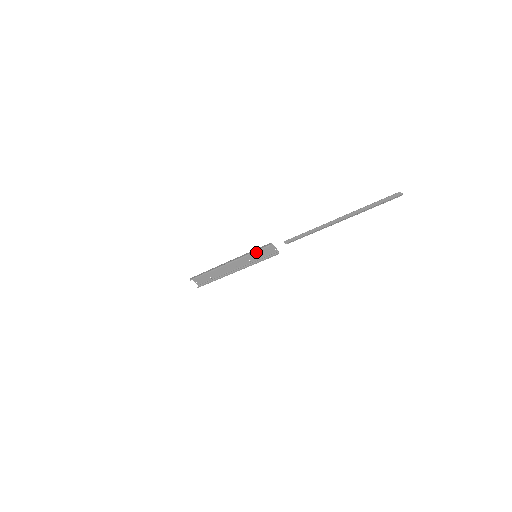
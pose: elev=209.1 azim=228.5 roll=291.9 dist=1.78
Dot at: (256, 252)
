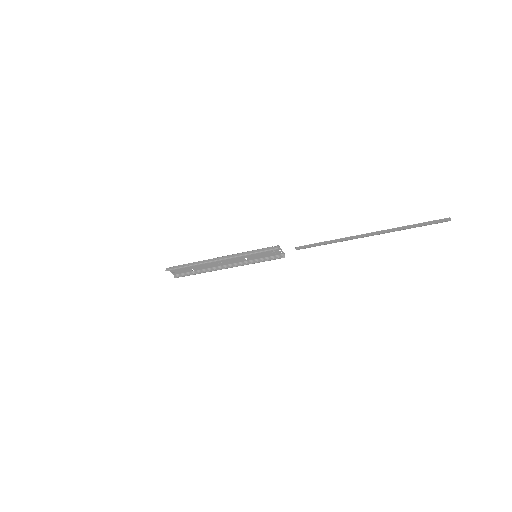
Dot at: occluded
